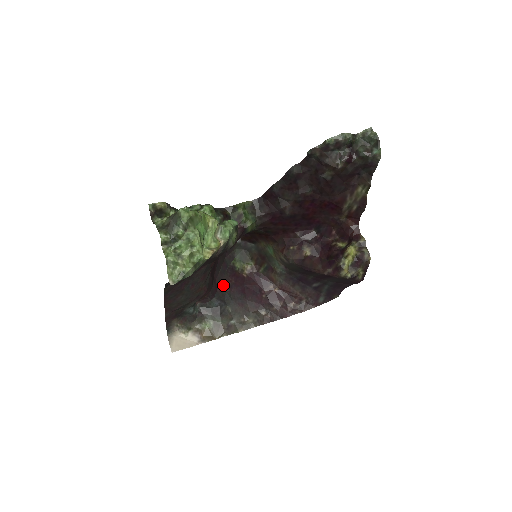
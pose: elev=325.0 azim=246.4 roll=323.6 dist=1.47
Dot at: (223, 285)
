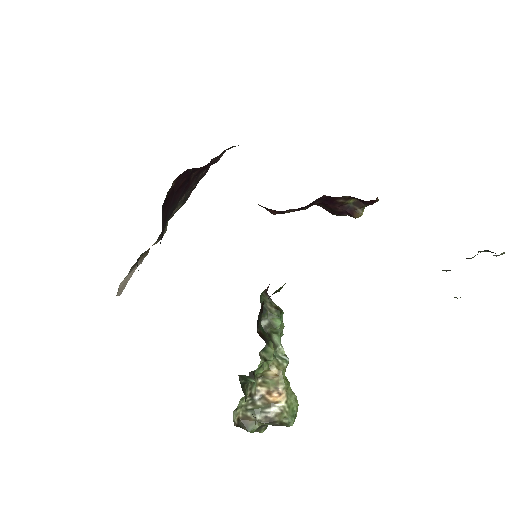
Dot at: (162, 229)
